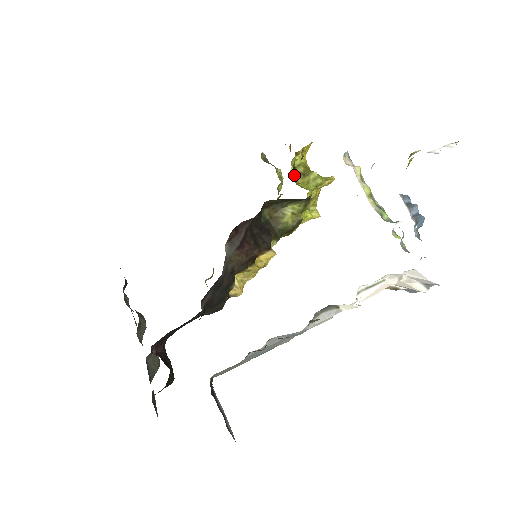
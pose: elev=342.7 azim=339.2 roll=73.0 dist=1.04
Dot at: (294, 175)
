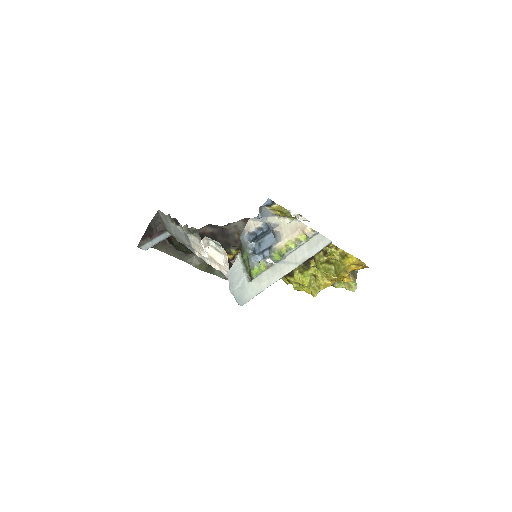
Dot at: (326, 259)
